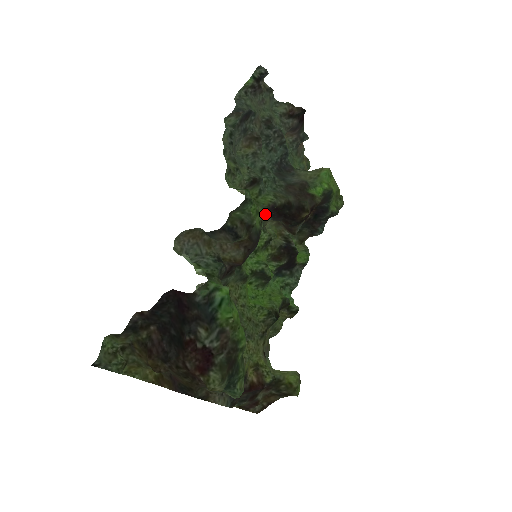
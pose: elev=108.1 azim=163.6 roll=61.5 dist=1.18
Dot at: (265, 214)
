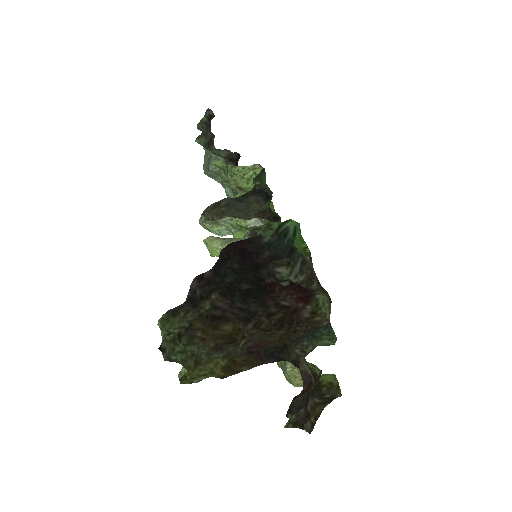
Dot at: occluded
